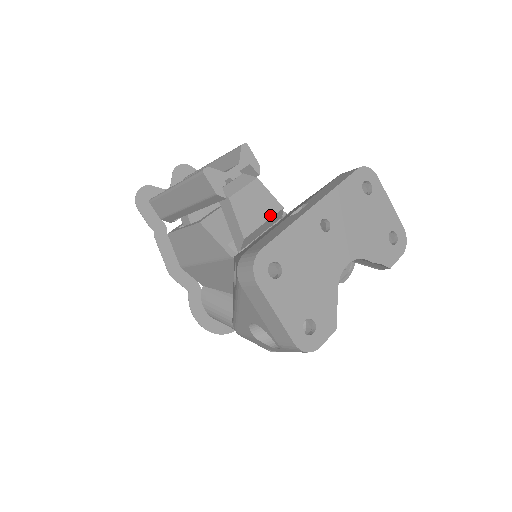
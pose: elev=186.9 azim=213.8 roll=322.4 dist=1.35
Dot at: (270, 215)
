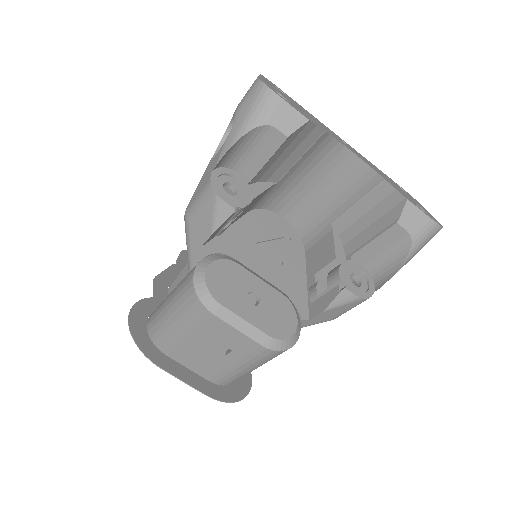
Dot at: occluded
